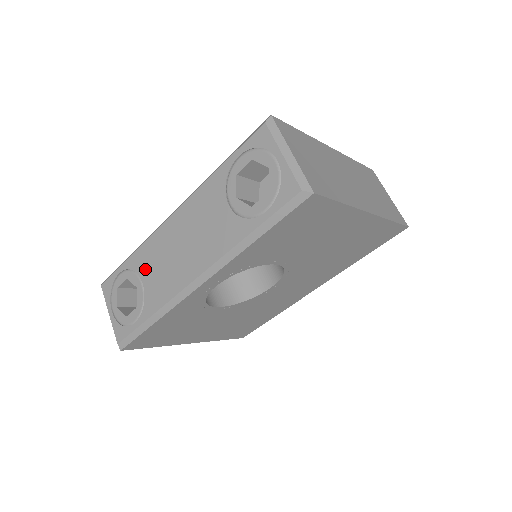
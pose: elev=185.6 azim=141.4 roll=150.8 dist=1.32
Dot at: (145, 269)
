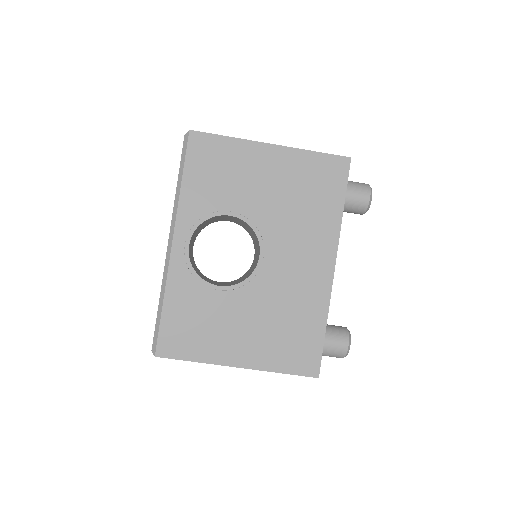
Dot at: occluded
